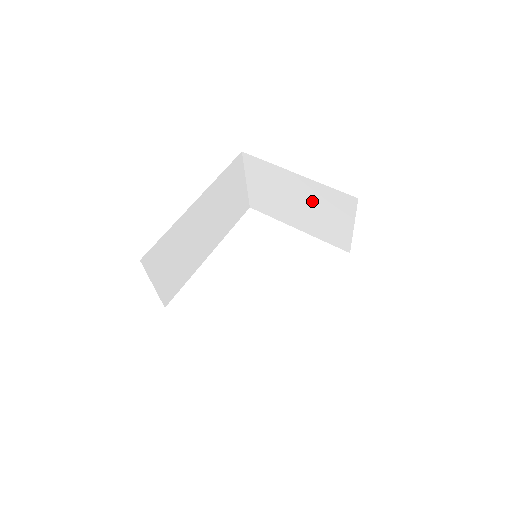
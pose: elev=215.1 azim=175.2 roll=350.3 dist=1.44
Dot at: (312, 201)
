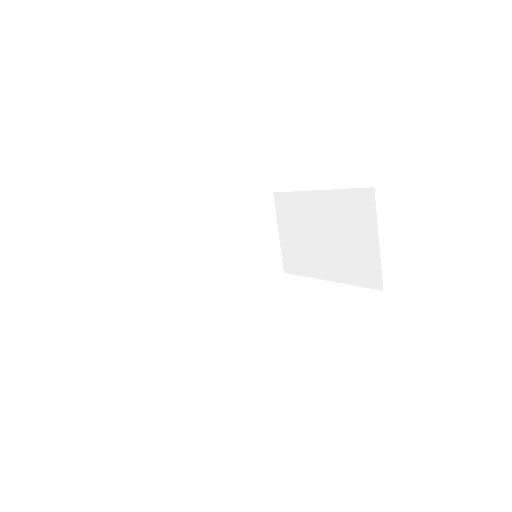
Dot at: (335, 223)
